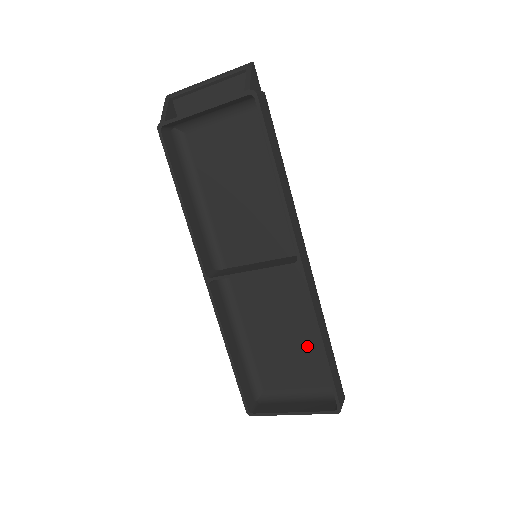
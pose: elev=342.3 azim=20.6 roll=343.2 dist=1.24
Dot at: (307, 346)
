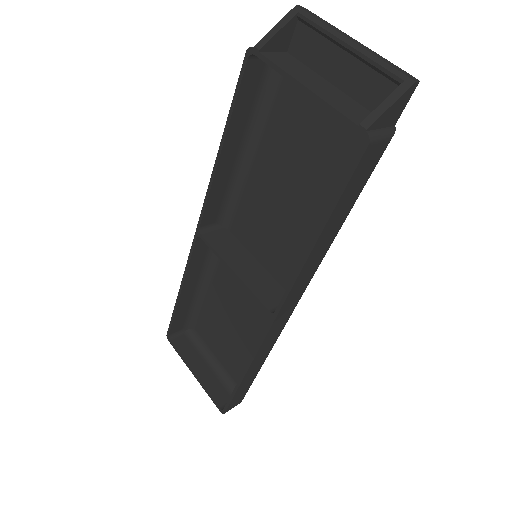
Dot at: (244, 348)
